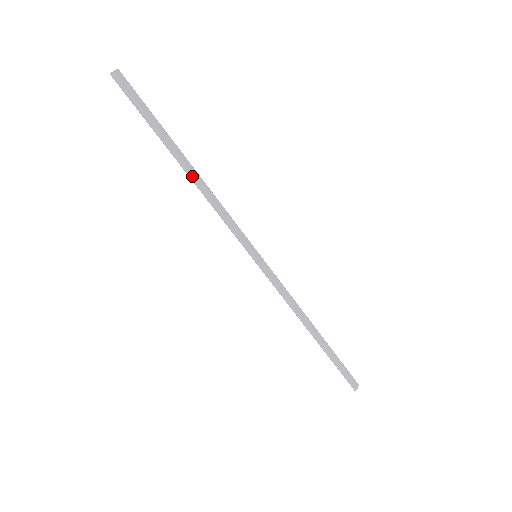
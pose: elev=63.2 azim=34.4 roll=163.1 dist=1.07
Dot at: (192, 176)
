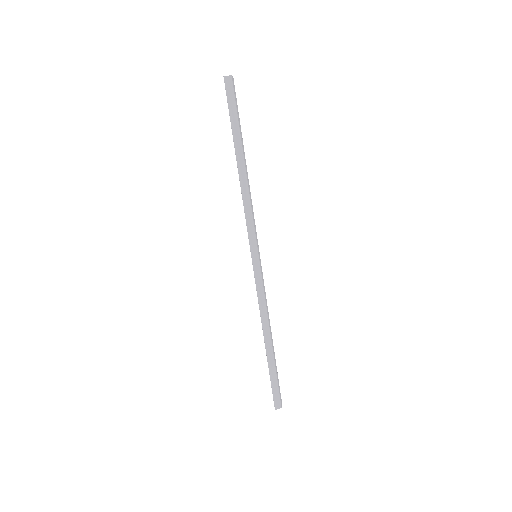
Dot at: (240, 172)
